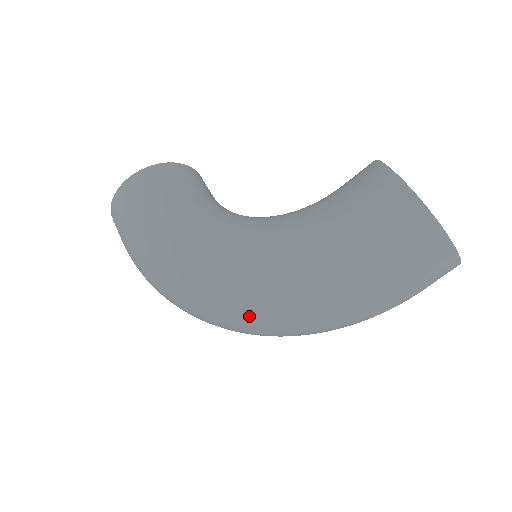
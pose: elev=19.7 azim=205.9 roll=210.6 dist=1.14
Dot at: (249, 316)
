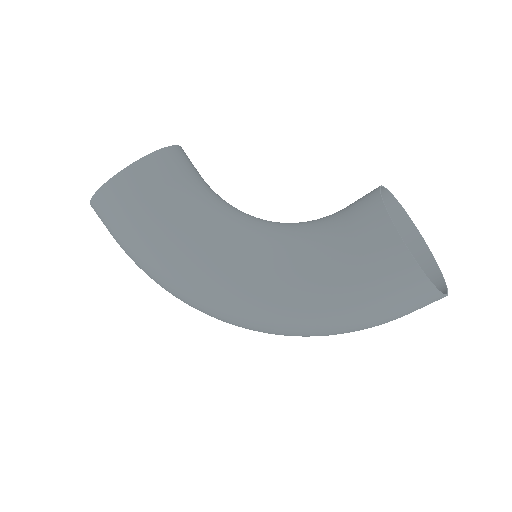
Dot at: (261, 331)
